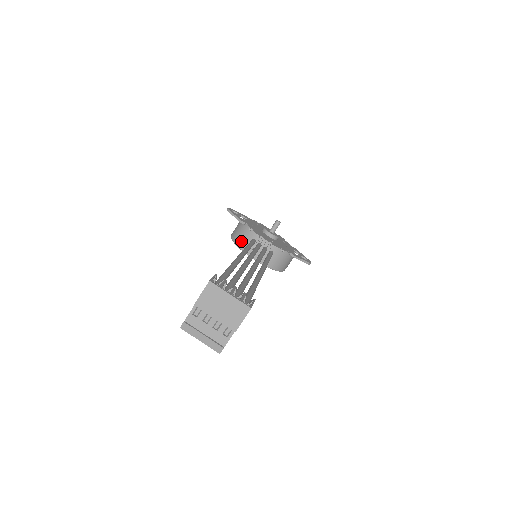
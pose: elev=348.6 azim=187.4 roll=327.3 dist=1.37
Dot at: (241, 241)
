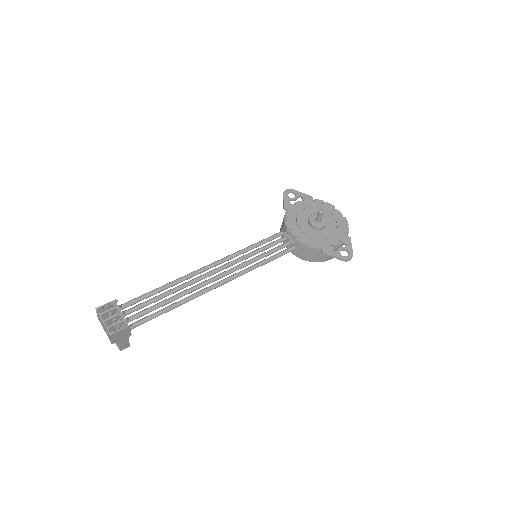
Dot at: (281, 228)
